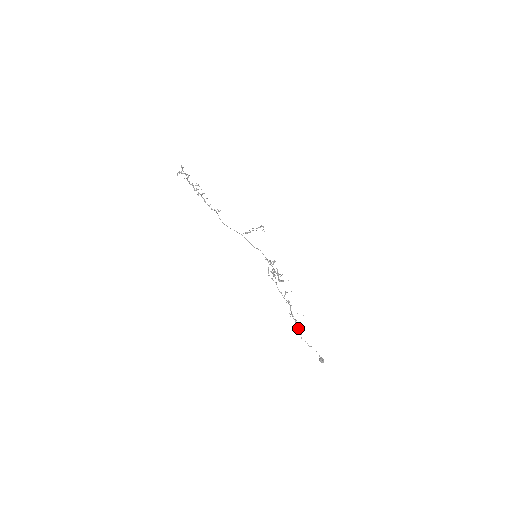
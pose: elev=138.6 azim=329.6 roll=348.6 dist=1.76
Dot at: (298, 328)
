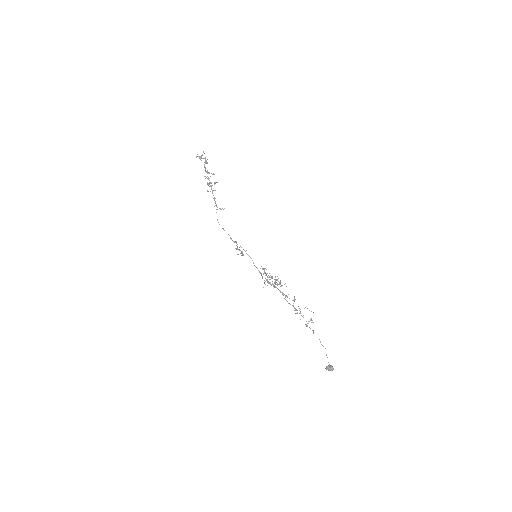
Dot at: (307, 325)
